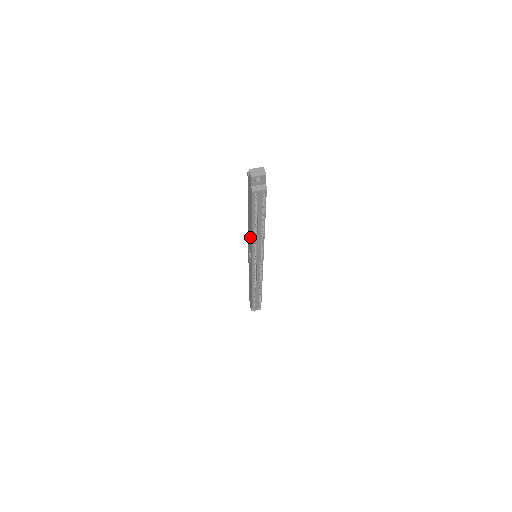
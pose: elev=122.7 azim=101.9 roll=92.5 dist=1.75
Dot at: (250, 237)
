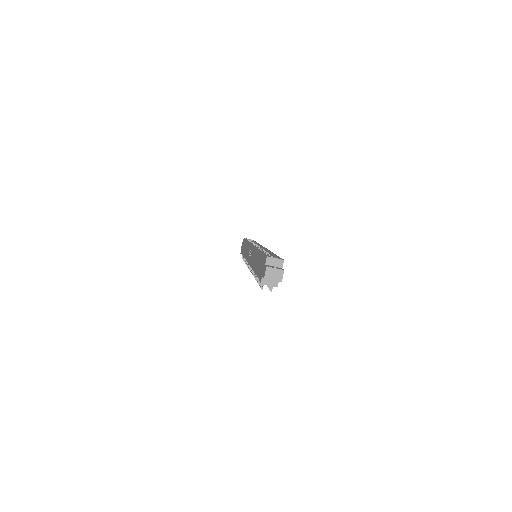
Dot at: (253, 260)
